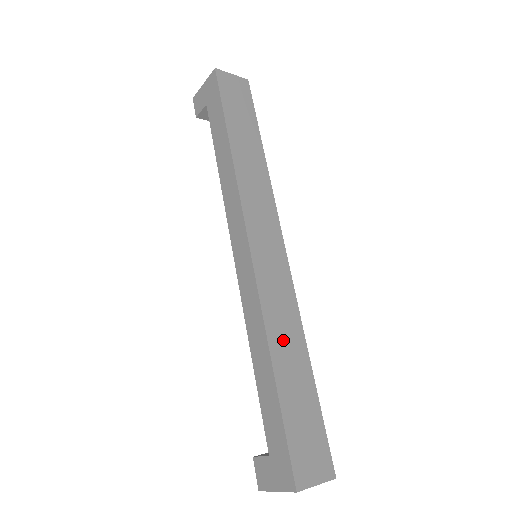
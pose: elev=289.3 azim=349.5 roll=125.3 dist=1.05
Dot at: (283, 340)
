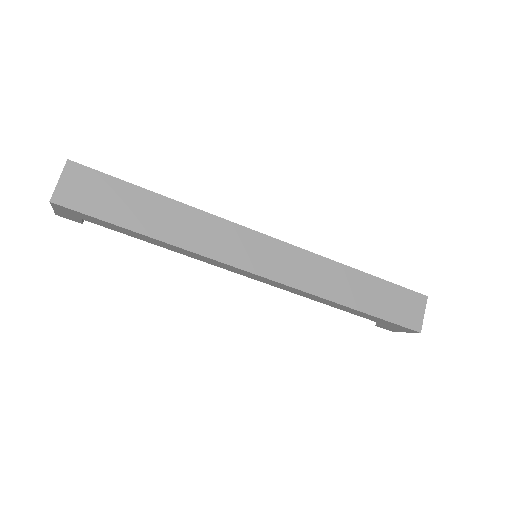
Dot at: (336, 286)
